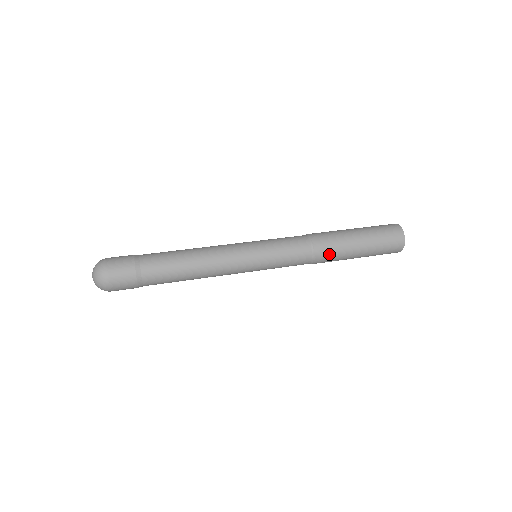
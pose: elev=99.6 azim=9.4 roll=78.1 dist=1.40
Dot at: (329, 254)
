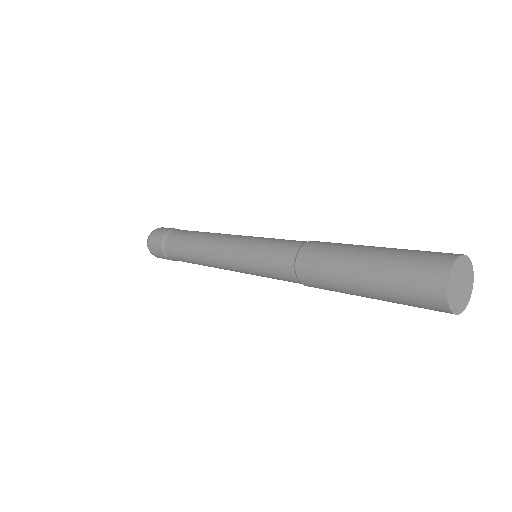
Dot at: (315, 277)
